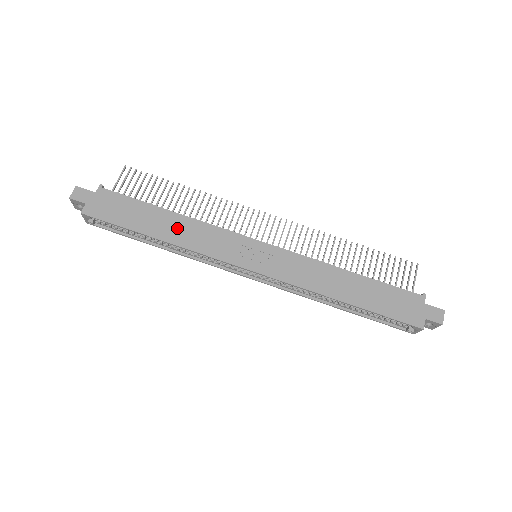
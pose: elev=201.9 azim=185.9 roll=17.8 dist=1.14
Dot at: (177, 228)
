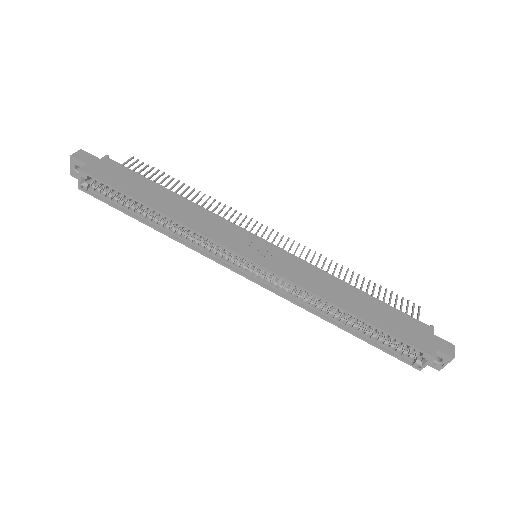
Dot at: (179, 207)
